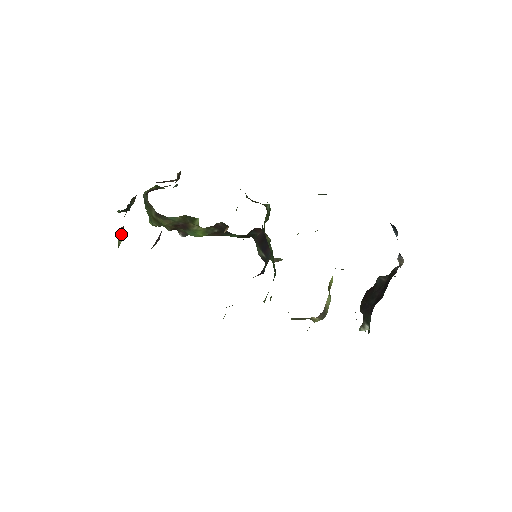
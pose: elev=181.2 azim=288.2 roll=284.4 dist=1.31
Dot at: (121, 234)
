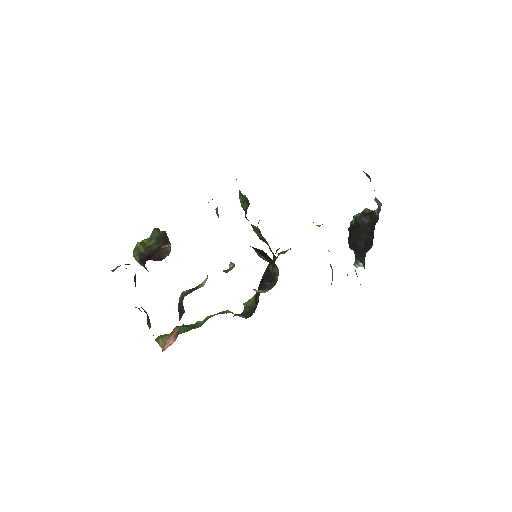
Dot at: (148, 321)
